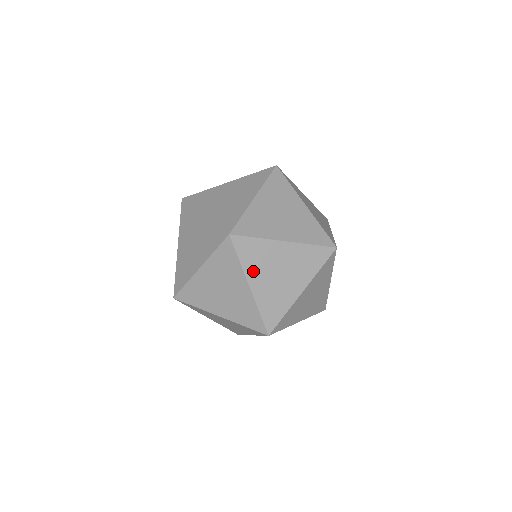
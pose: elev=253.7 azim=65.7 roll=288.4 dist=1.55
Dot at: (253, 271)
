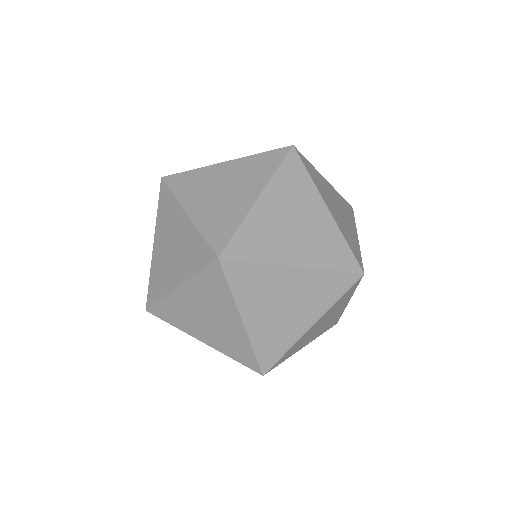
Dot at: (299, 348)
